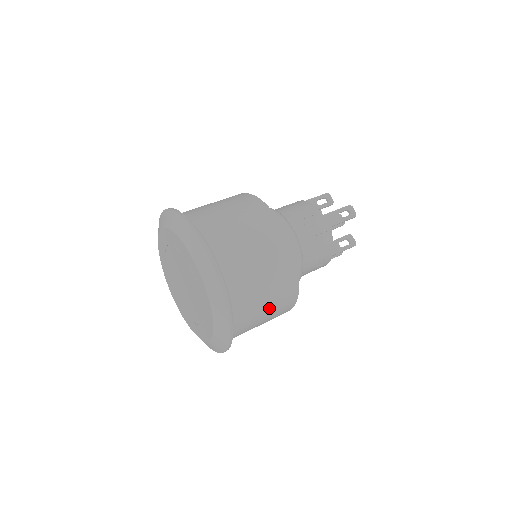
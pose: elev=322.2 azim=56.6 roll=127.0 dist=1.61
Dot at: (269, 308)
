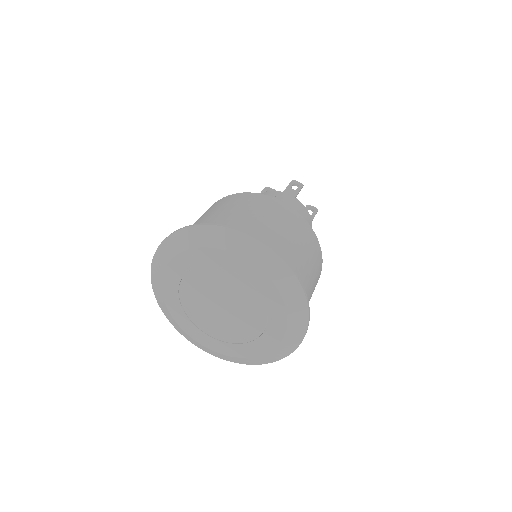
Dot at: (312, 270)
